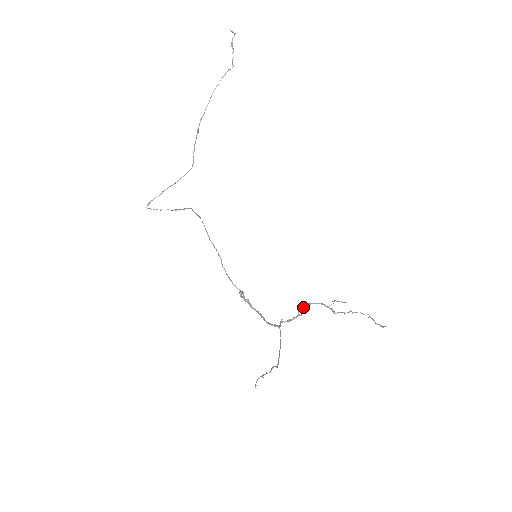
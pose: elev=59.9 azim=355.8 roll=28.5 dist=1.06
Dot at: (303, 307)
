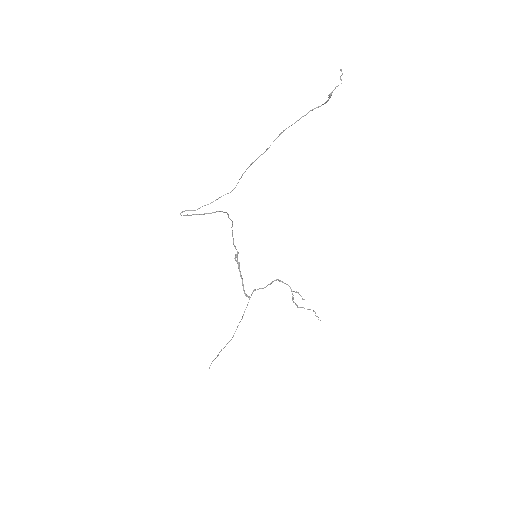
Dot at: (276, 280)
